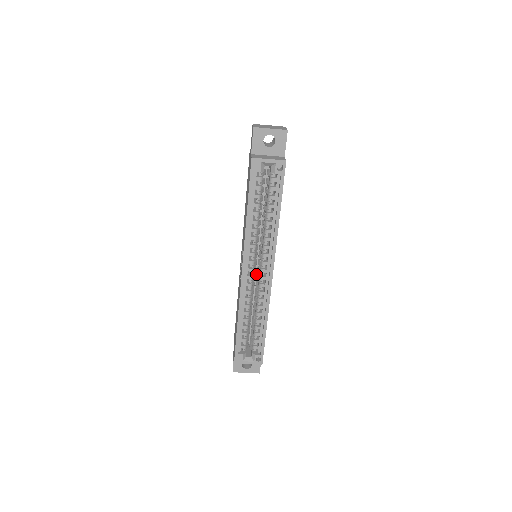
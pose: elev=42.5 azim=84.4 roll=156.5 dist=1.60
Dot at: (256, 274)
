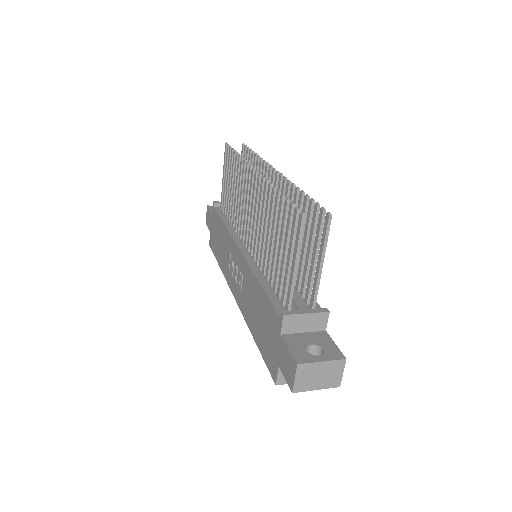
Dot at: occluded
